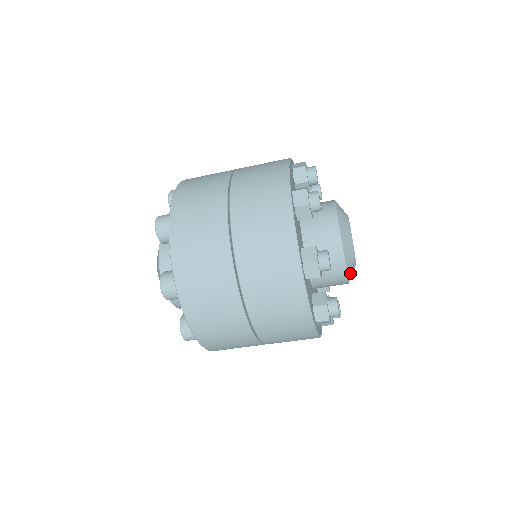
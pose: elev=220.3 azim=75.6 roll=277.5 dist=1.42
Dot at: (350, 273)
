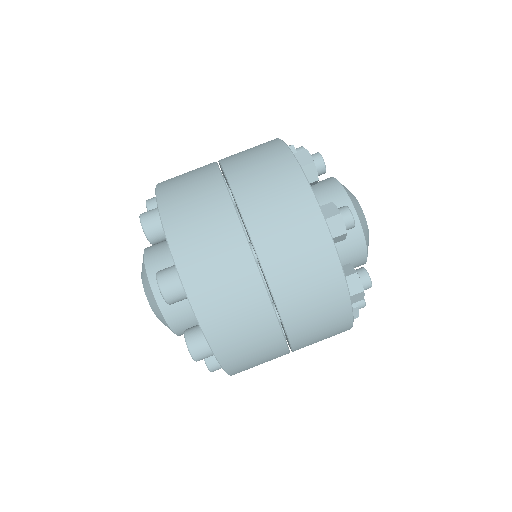
Dot at: (346, 189)
